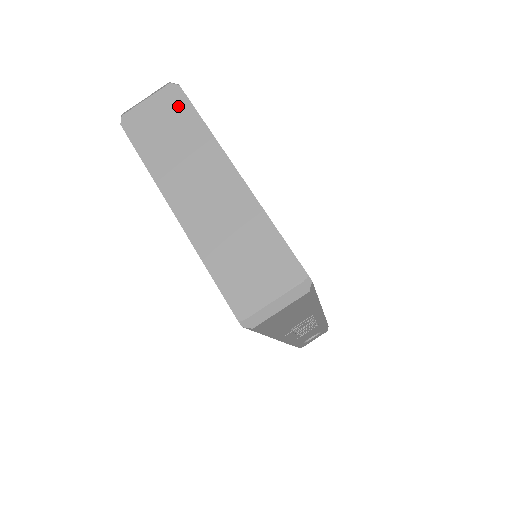
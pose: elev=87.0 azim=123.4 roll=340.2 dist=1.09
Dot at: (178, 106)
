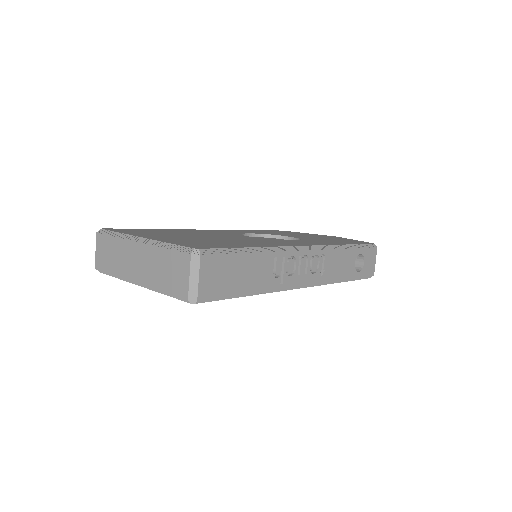
Dot at: (105, 238)
